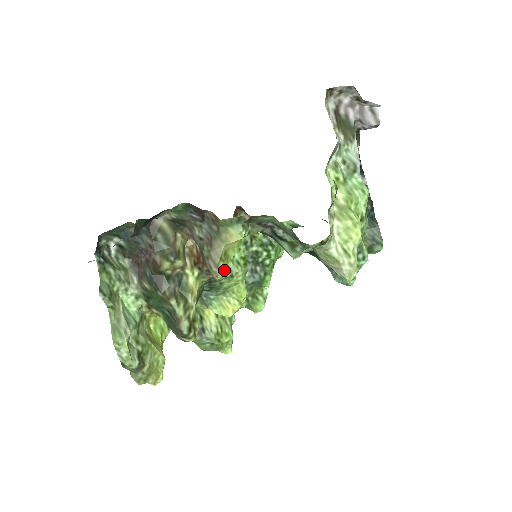
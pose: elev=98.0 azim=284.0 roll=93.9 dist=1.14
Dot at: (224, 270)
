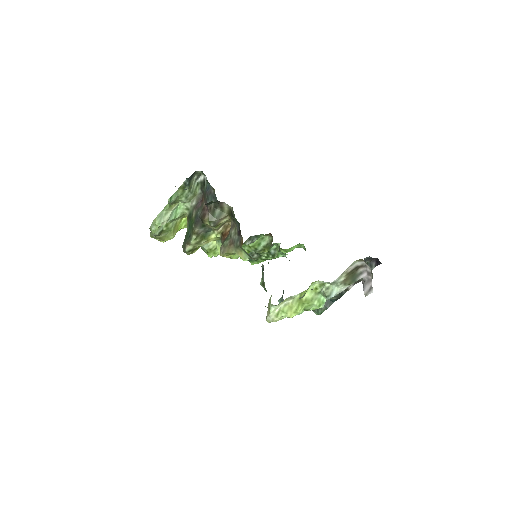
Dot at: (226, 256)
